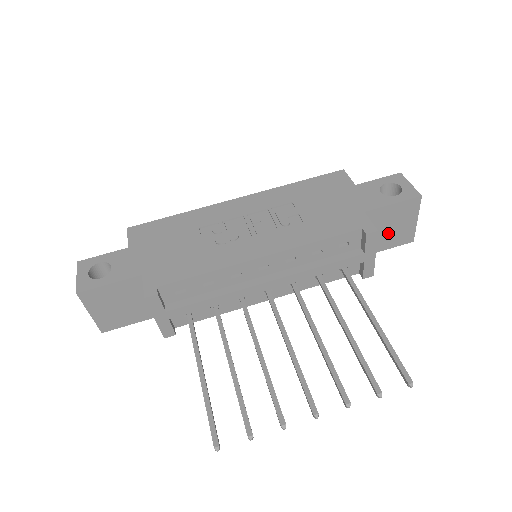
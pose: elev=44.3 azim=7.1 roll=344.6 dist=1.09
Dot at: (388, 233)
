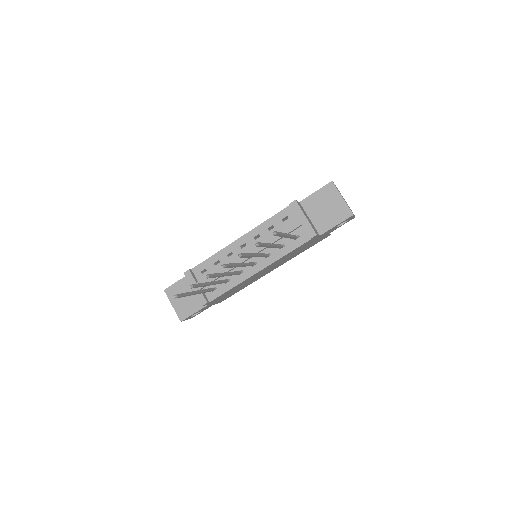
Dot at: (327, 213)
